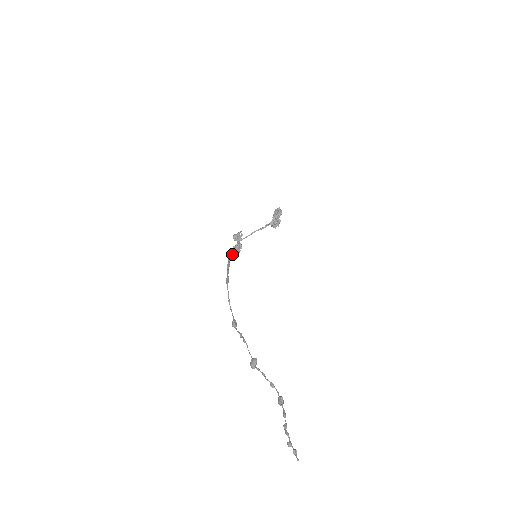
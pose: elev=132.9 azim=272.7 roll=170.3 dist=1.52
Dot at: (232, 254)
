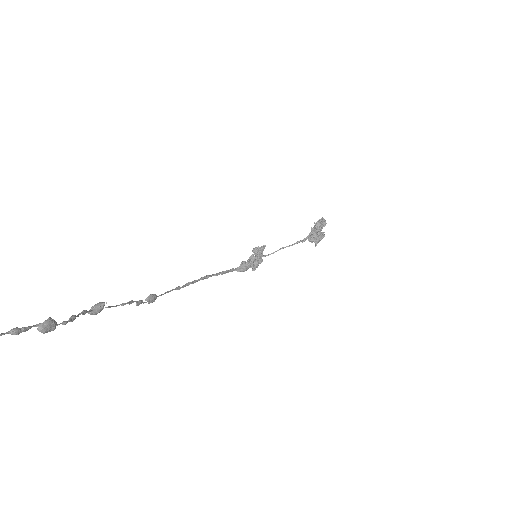
Dot at: (241, 265)
